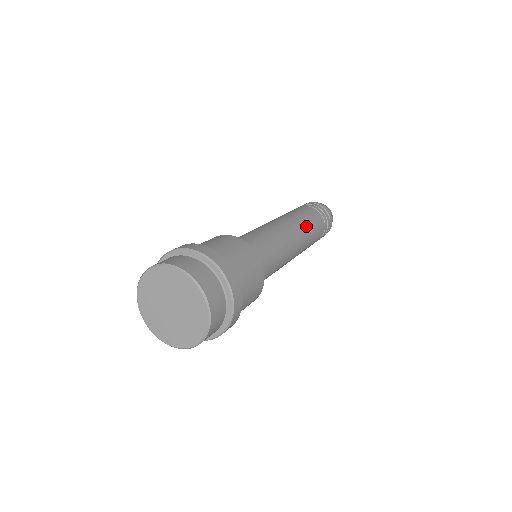
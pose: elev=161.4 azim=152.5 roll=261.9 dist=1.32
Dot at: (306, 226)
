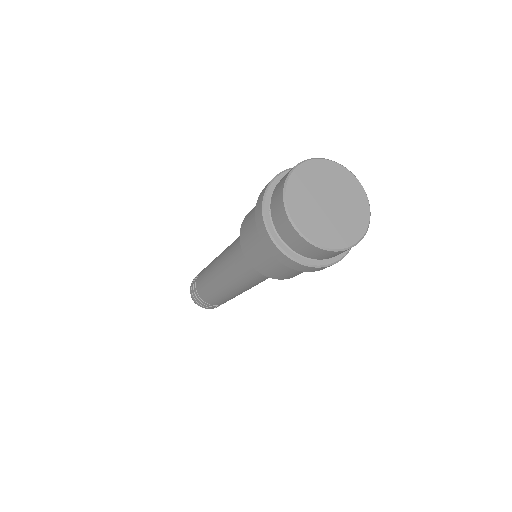
Dot at: occluded
